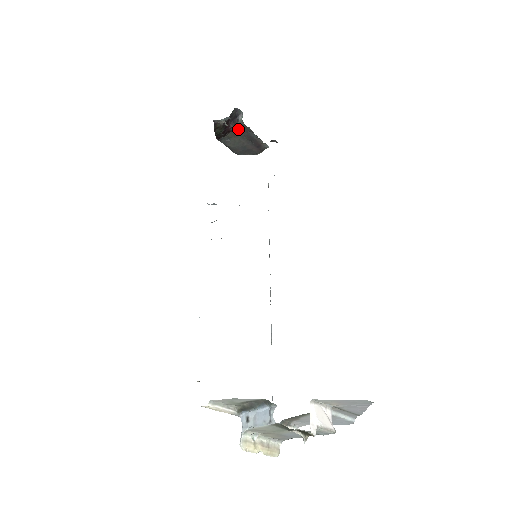
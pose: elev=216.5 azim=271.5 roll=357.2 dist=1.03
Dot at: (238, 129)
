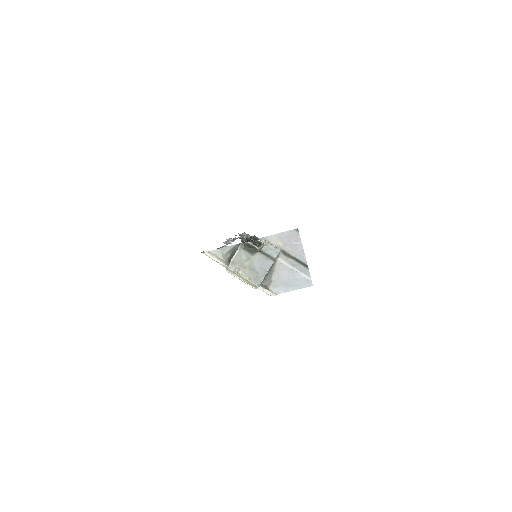
Dot at: occluded
